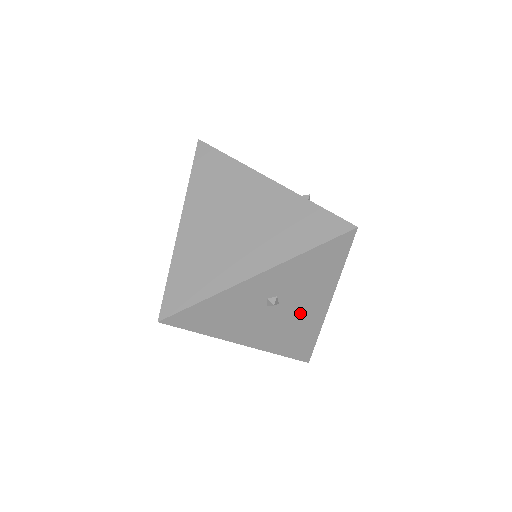
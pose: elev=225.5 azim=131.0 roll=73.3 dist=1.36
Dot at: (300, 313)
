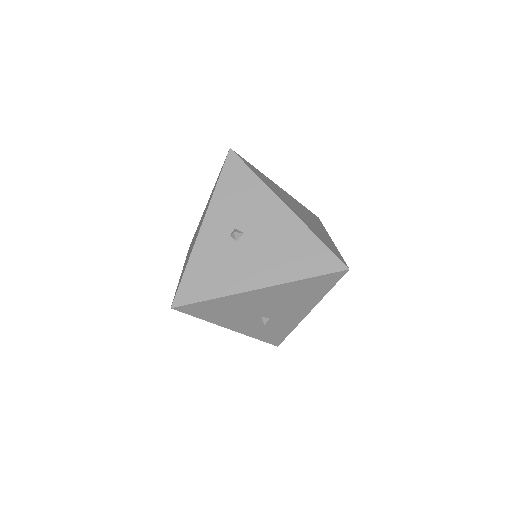
Dot at: (272, 229)
